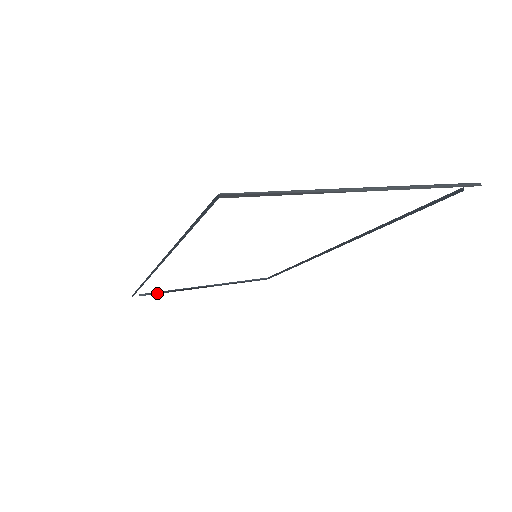
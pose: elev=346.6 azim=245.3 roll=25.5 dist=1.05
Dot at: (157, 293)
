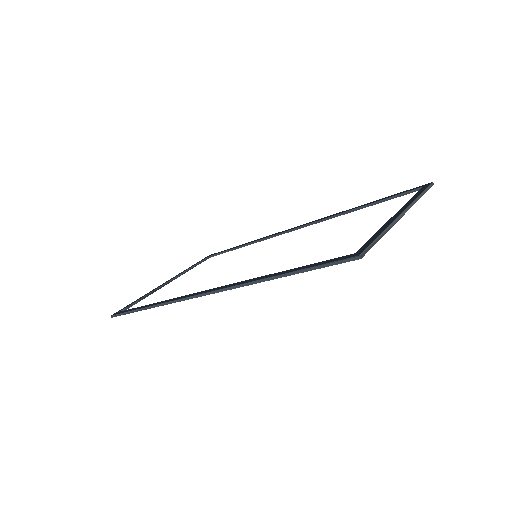
Dot at: (133, 304)
